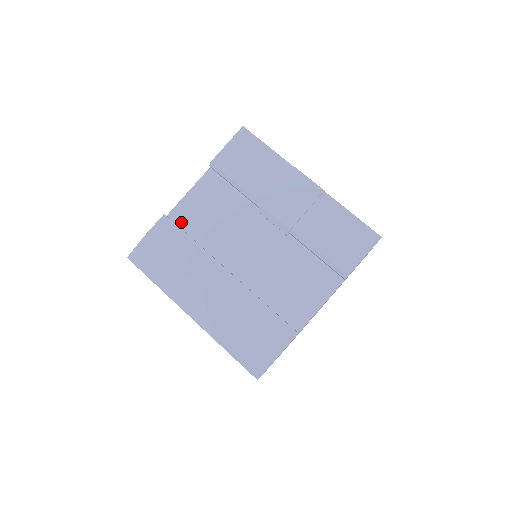
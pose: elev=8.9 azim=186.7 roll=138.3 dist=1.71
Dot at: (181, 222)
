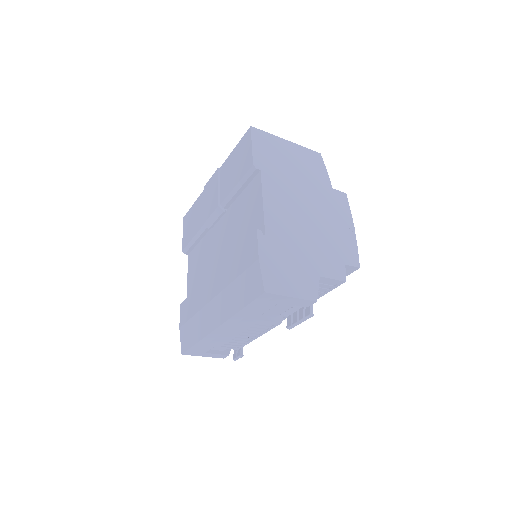
Dot at: occluded
